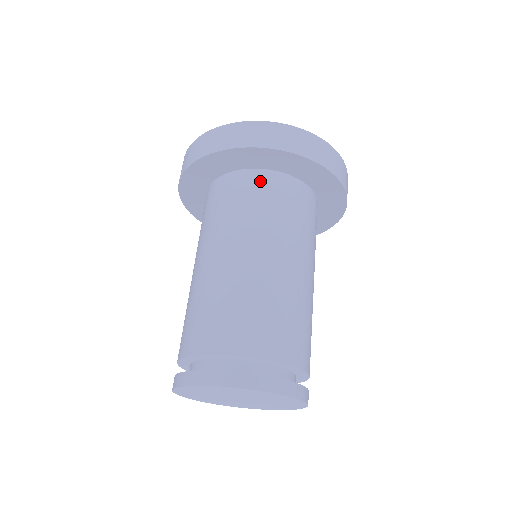
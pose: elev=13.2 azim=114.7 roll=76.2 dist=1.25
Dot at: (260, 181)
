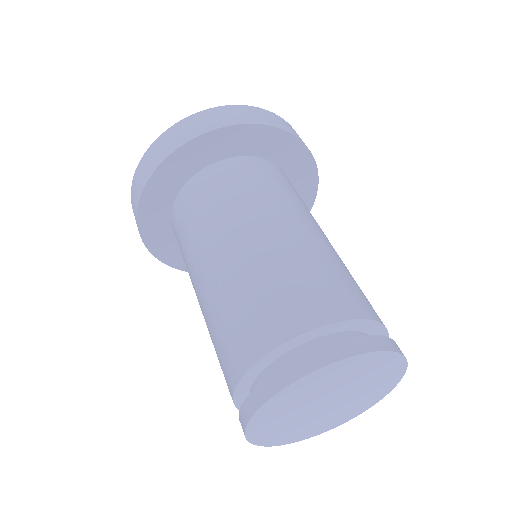
Dot at: (202, 182)
